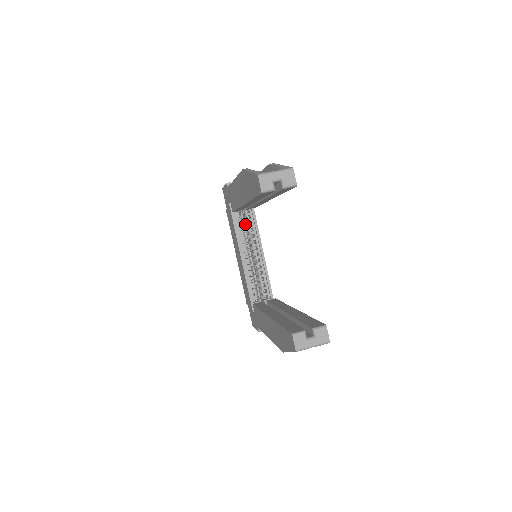
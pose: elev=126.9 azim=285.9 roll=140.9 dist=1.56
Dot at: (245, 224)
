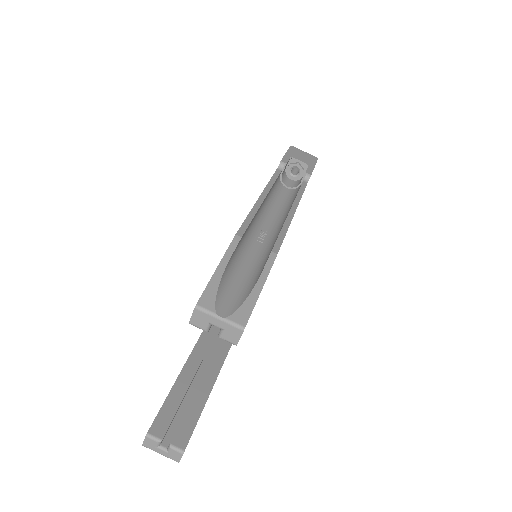
Dot at: occluded
